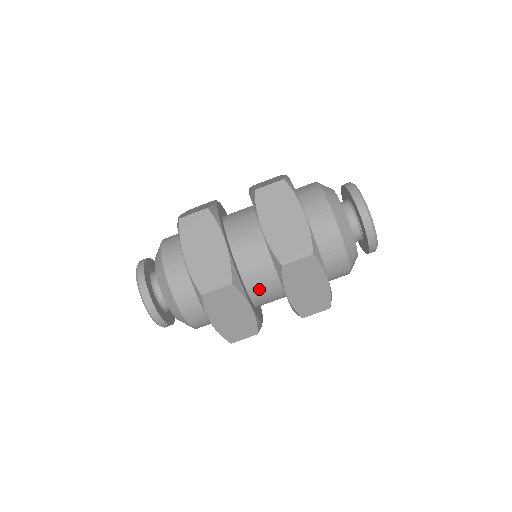
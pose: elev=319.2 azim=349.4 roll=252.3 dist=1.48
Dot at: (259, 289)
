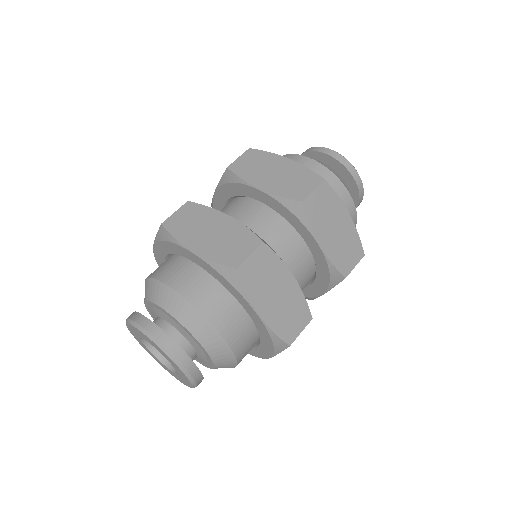
Dot at: occluded
